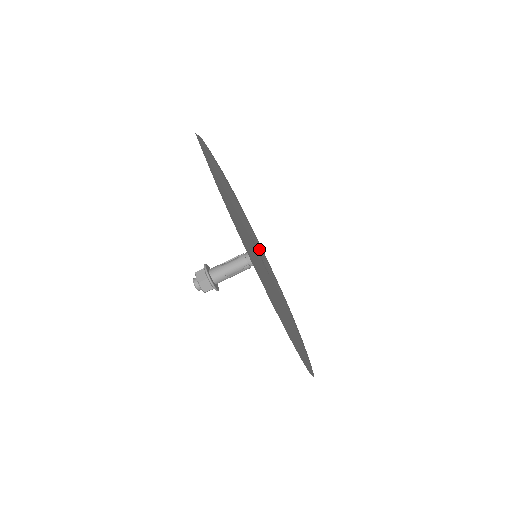
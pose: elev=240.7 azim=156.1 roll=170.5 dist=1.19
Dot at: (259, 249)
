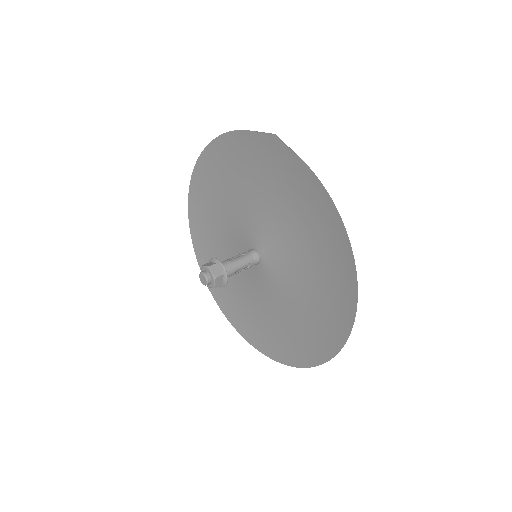
Dot at: (201, 242)
